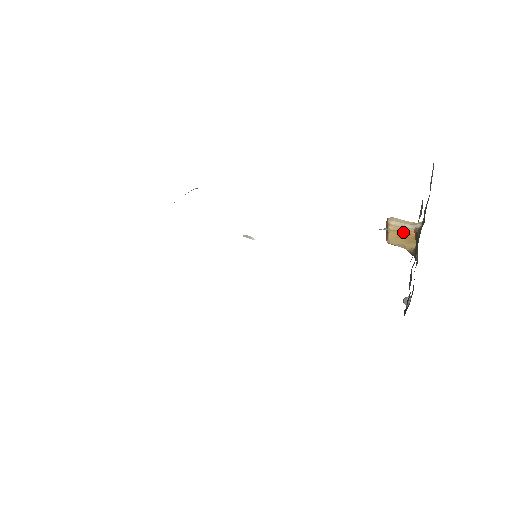
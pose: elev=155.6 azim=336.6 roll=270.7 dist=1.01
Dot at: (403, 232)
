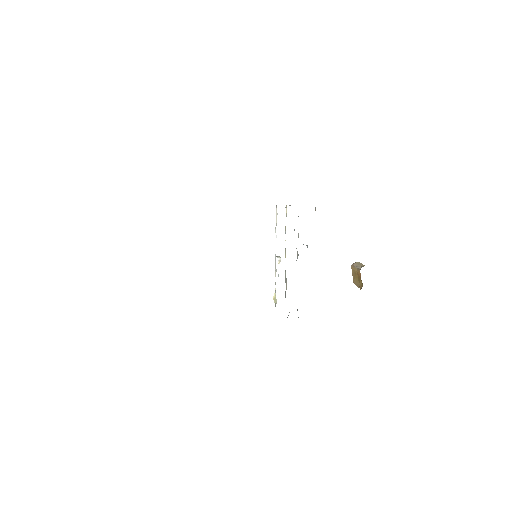
Dot at: (357, 272)
